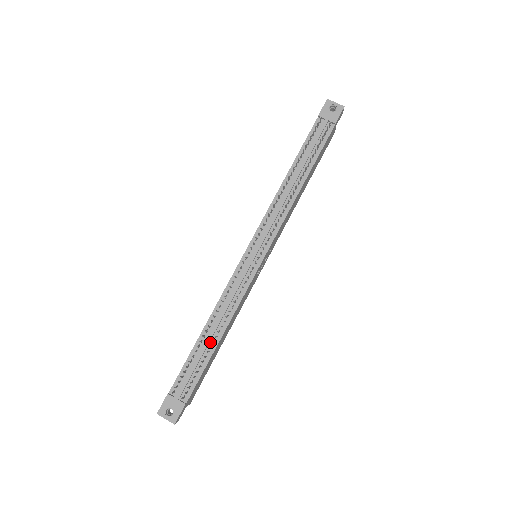
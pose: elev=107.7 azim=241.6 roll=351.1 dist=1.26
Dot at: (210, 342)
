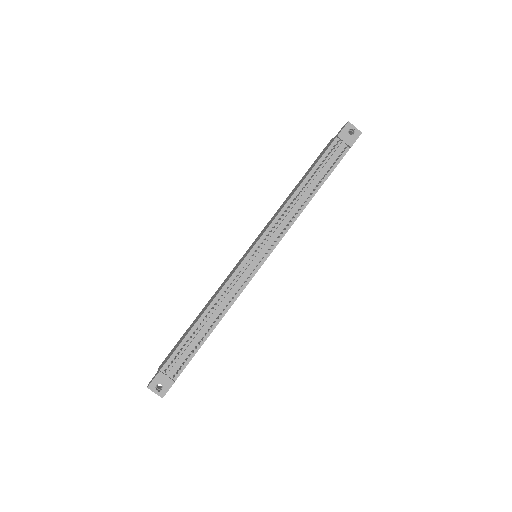
Dot at: (205, 330)
